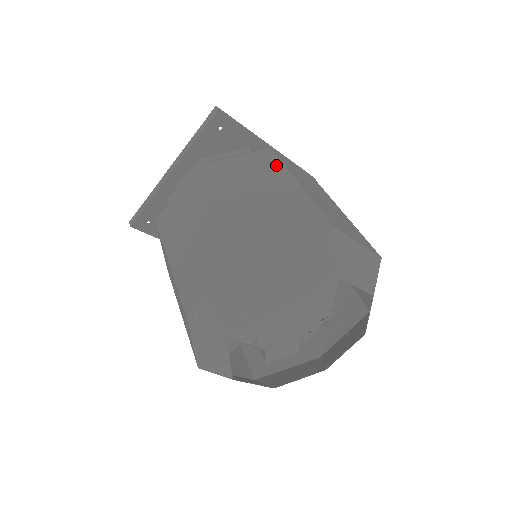
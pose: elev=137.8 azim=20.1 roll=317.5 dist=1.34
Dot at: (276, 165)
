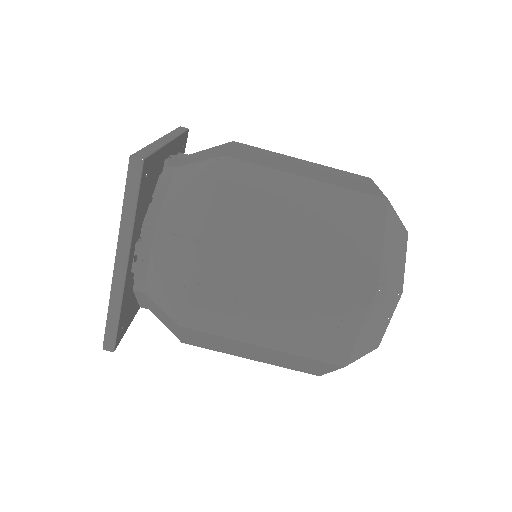
Dot at: (262, 174)
